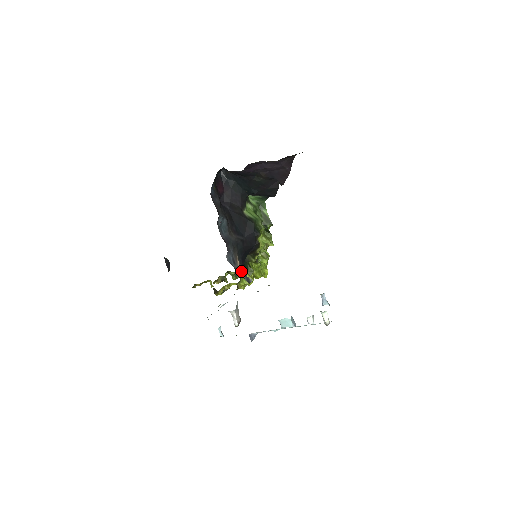
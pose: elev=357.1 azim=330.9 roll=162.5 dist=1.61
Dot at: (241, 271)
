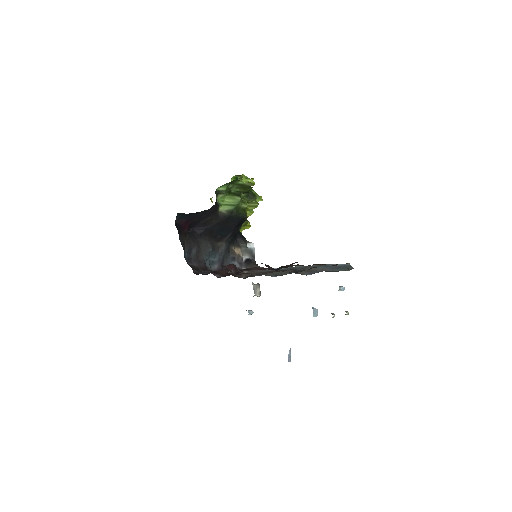
Dot at: (241, 250)
